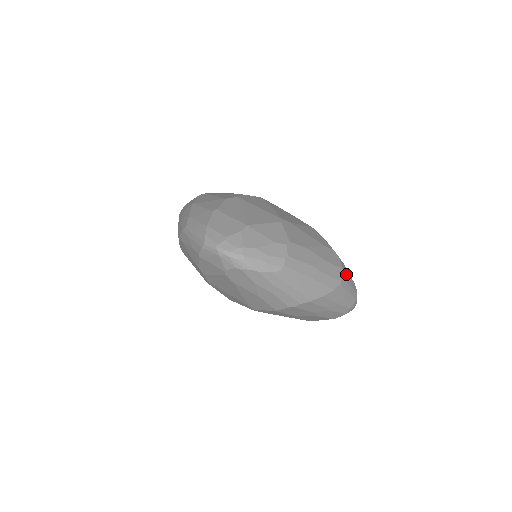
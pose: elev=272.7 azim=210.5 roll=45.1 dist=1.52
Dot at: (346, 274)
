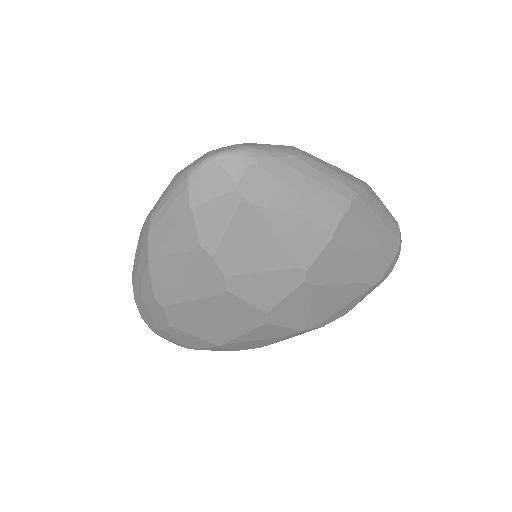
Dot at: occluded
